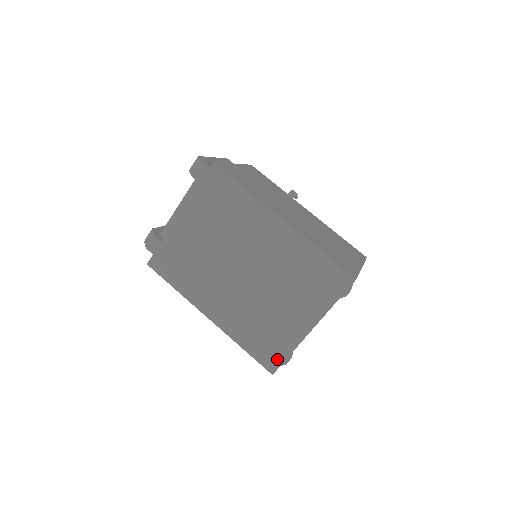
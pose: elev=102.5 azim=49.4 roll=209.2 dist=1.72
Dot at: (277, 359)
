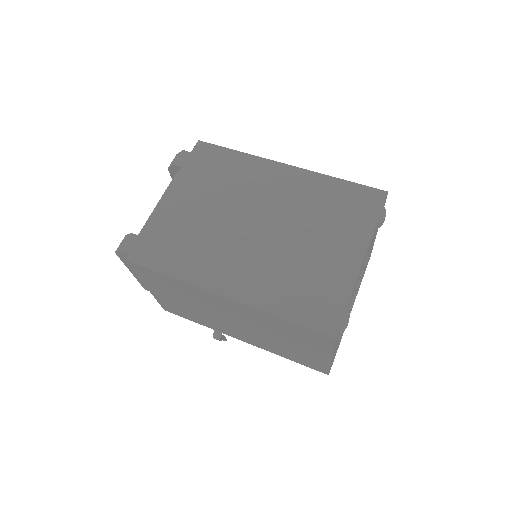
Dot at: (334, 313)
